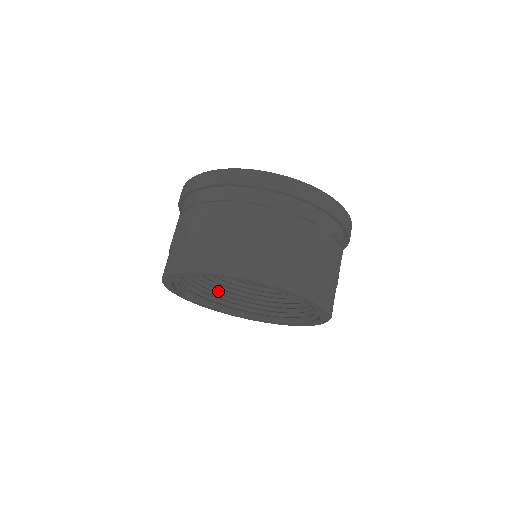
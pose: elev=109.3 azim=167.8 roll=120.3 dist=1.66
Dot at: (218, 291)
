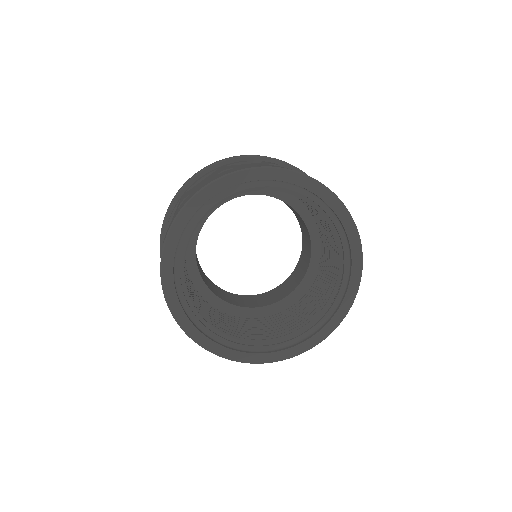
Dot at: occluded
